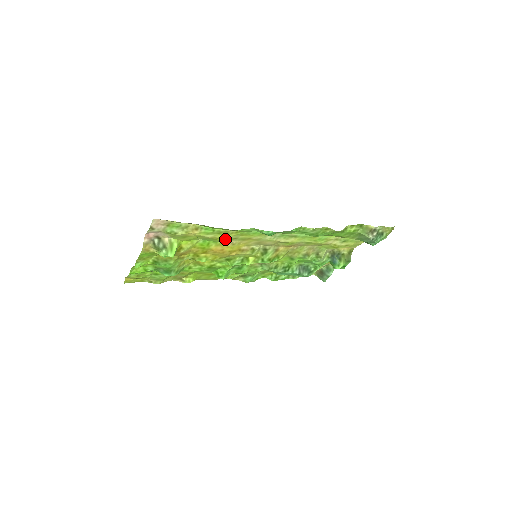
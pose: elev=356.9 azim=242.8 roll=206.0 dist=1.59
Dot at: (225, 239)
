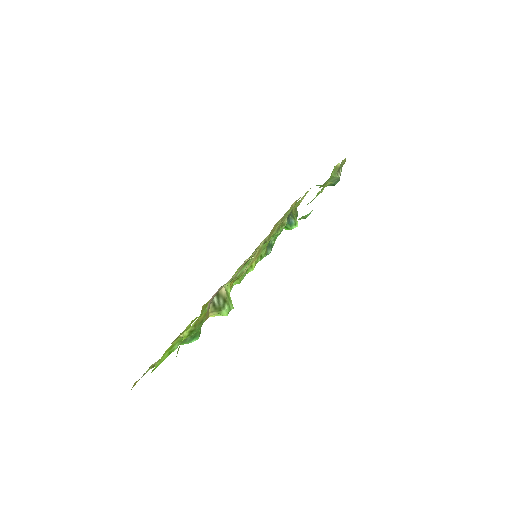
Dot at: occluded
